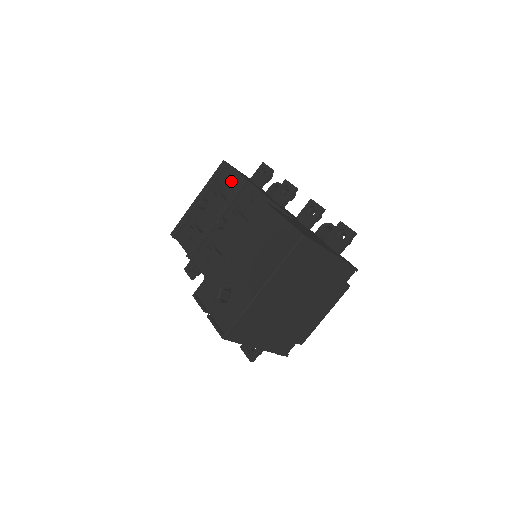
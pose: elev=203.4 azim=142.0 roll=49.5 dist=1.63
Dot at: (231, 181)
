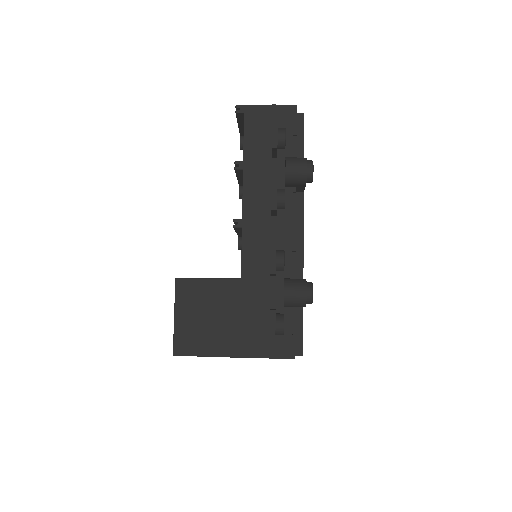
Dot at: occluded
